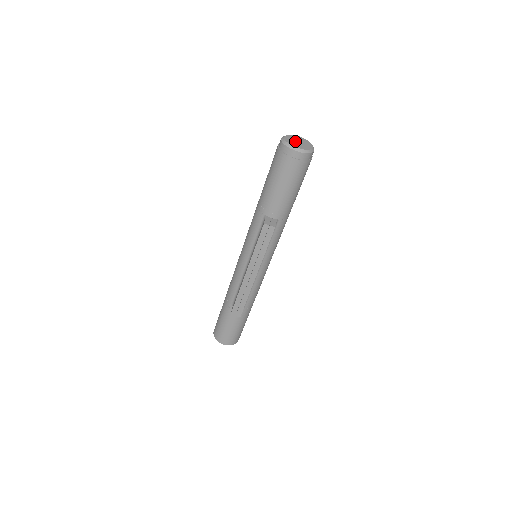
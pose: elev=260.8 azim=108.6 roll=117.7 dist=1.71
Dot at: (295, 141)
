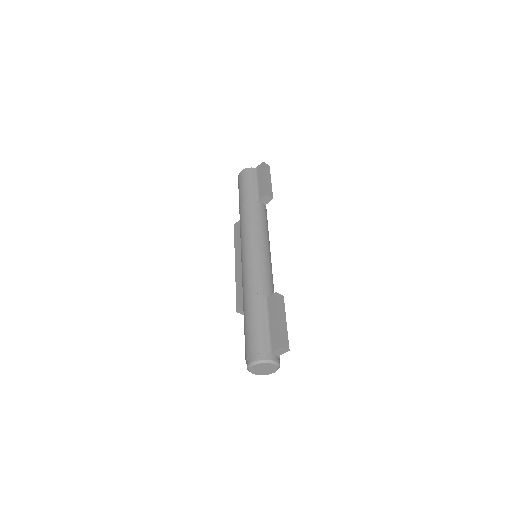
Dot at: (260, 369)
